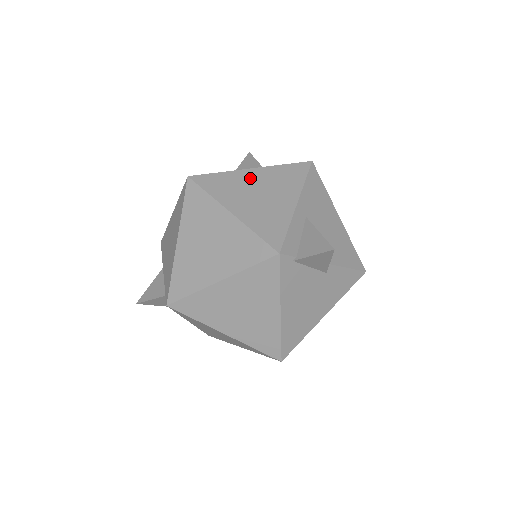
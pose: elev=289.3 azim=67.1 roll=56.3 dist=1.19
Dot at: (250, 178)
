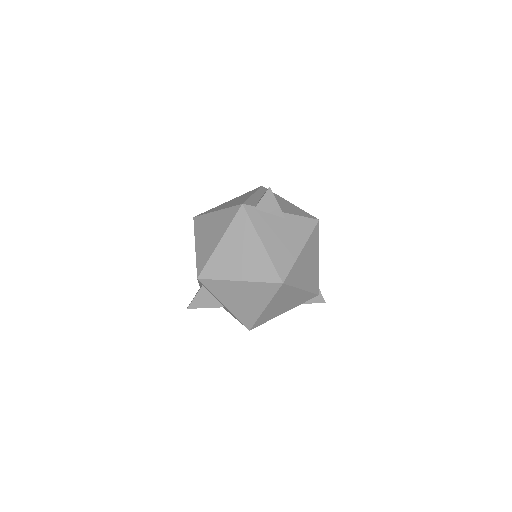
Dot at: occluded
